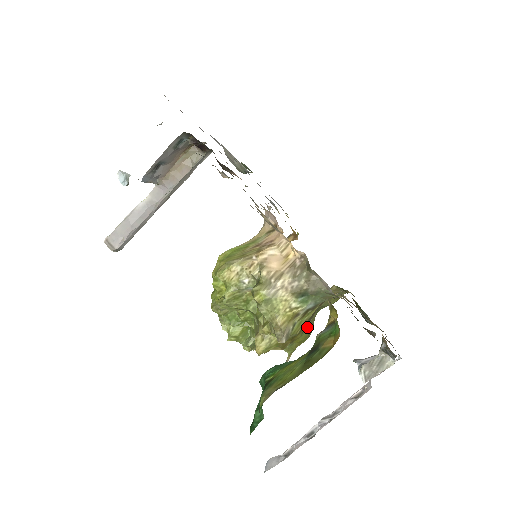
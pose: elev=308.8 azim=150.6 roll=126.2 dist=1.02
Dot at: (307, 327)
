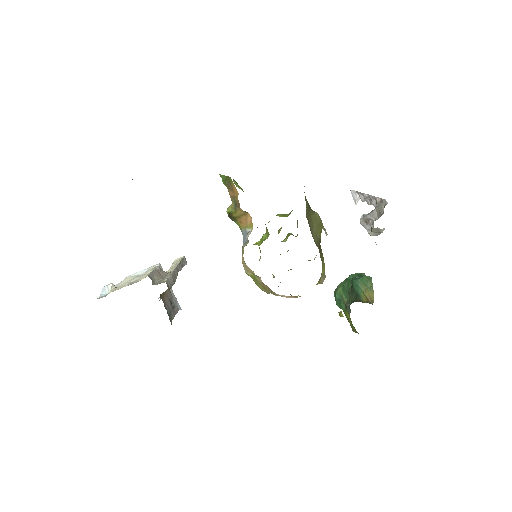
Dot at: (319, 236)
